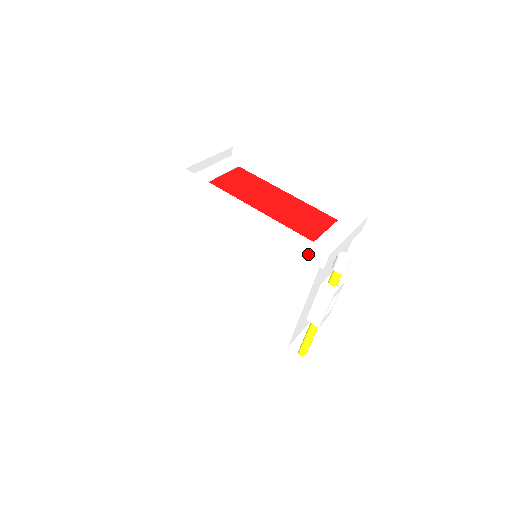
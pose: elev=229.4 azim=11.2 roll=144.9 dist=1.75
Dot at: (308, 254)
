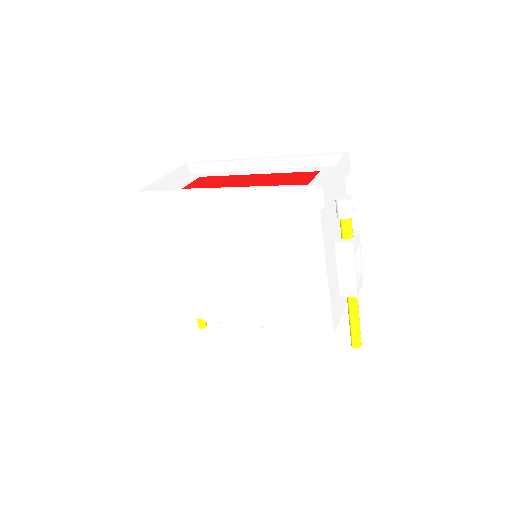
Dot at: (301, 201)
